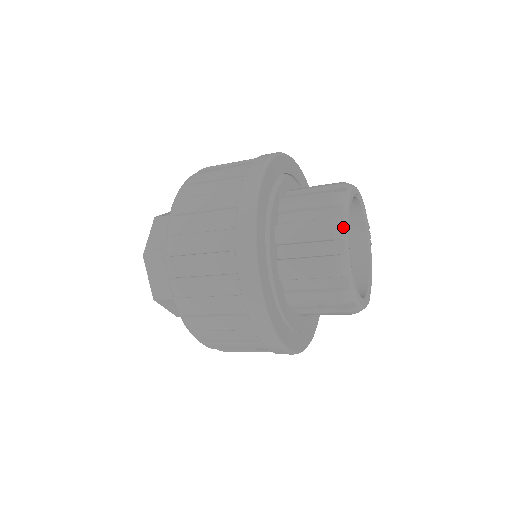
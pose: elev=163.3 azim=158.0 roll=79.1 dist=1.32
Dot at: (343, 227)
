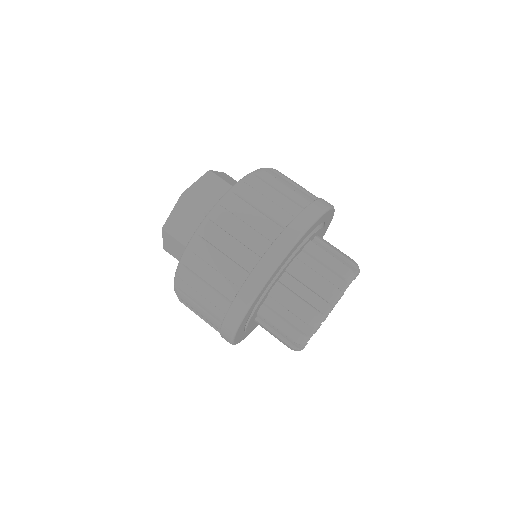
Dot at: (337, 297)
